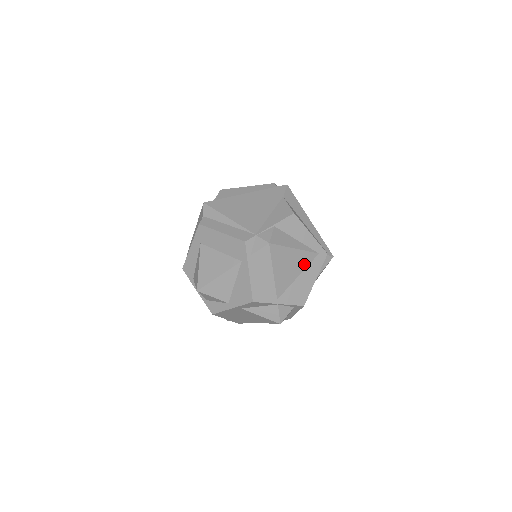
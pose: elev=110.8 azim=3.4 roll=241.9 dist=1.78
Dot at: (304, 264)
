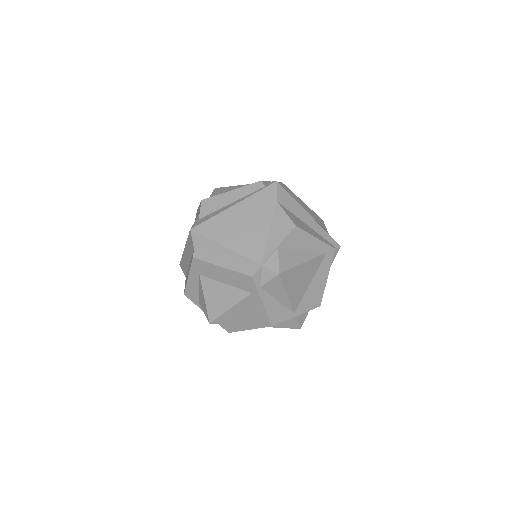
Dot at: (314, 270)
